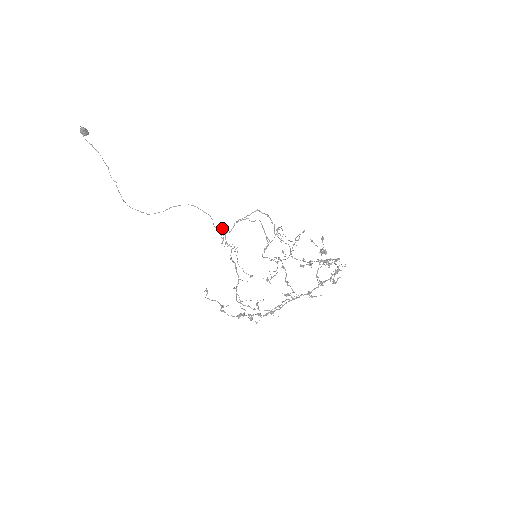
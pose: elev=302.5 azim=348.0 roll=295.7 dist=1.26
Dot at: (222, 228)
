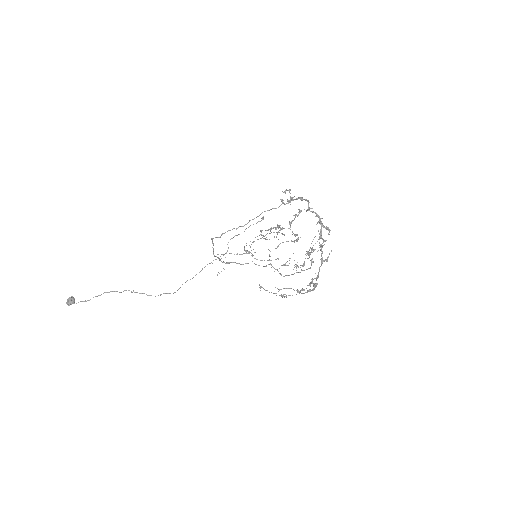
Dot at: occluded
